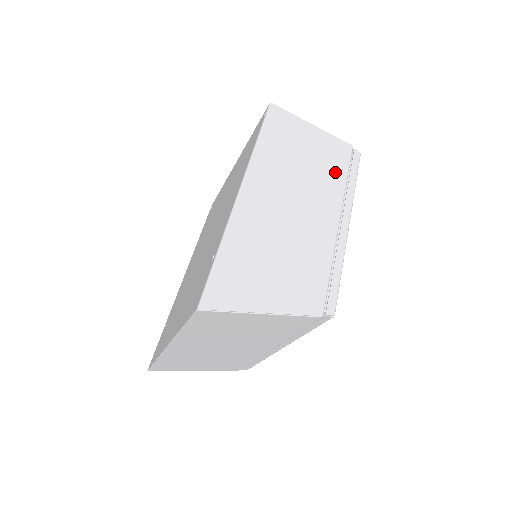
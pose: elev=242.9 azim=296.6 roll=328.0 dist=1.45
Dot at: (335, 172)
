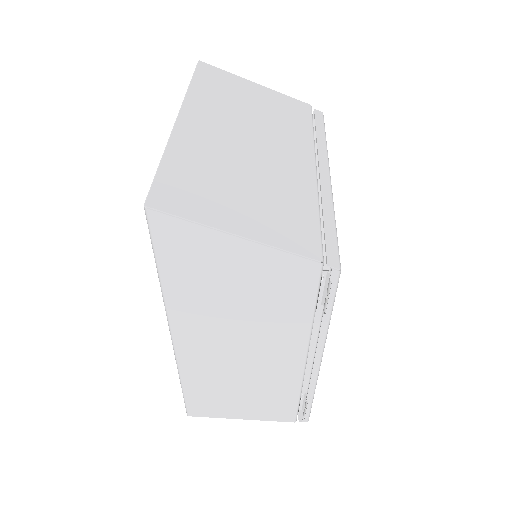
Dot at: occluded
